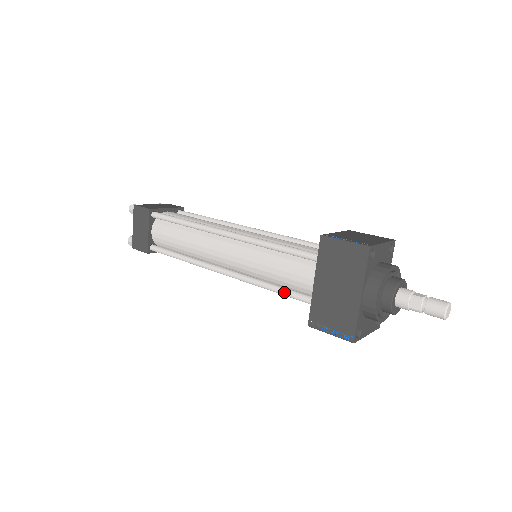
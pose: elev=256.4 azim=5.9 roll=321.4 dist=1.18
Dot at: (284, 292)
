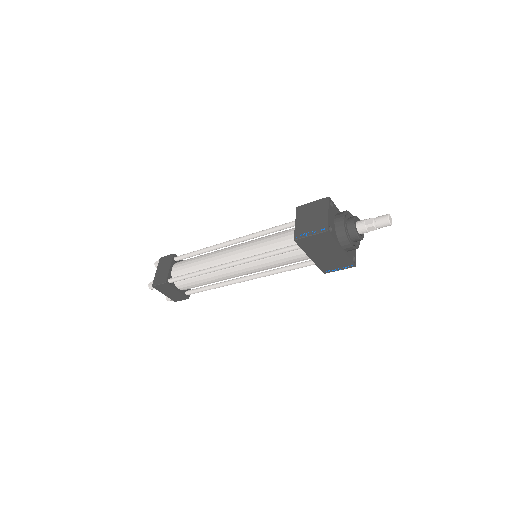
Dot at: occluded
